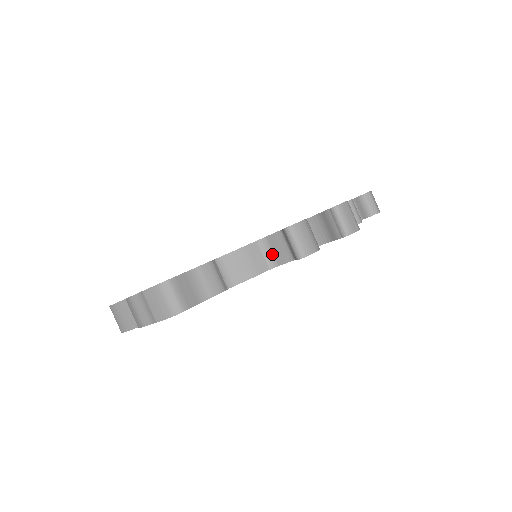
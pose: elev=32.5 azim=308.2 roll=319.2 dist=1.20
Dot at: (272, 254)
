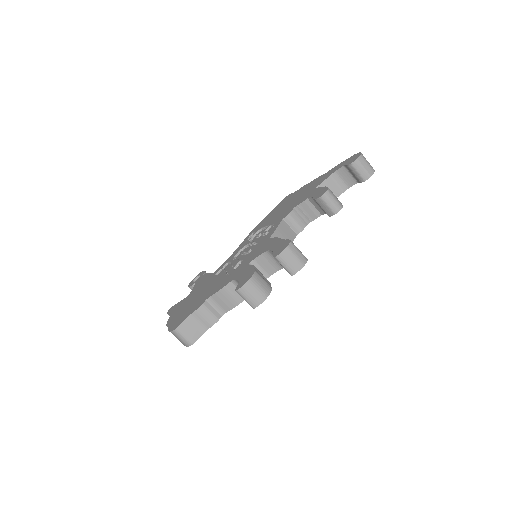
Dot at: occluded
